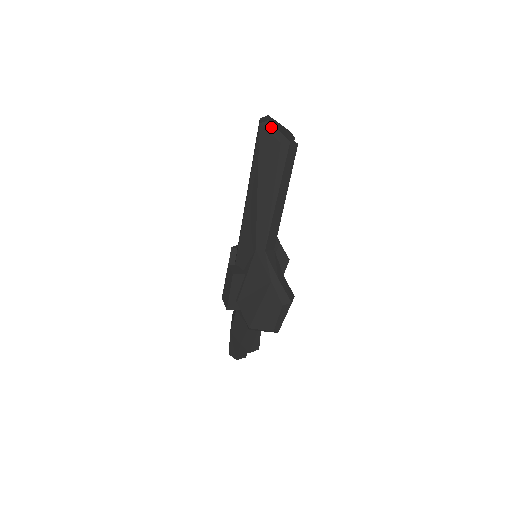
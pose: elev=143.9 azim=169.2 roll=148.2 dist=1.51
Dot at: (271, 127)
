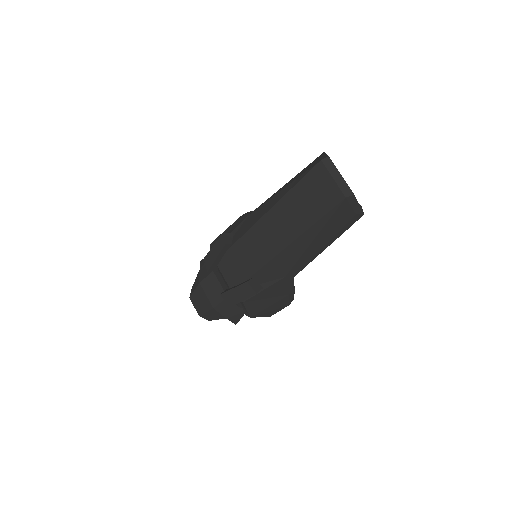
Dot at: (354, 201)
